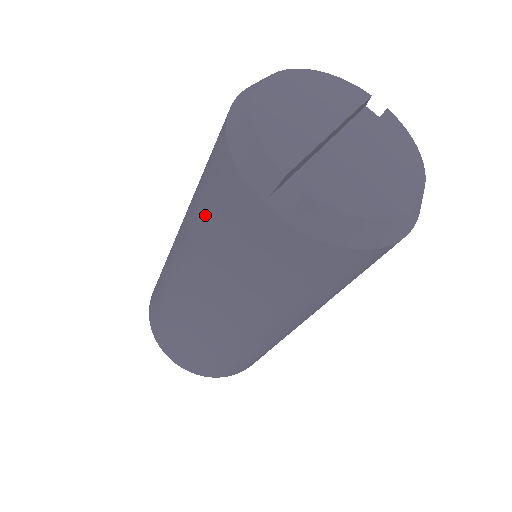
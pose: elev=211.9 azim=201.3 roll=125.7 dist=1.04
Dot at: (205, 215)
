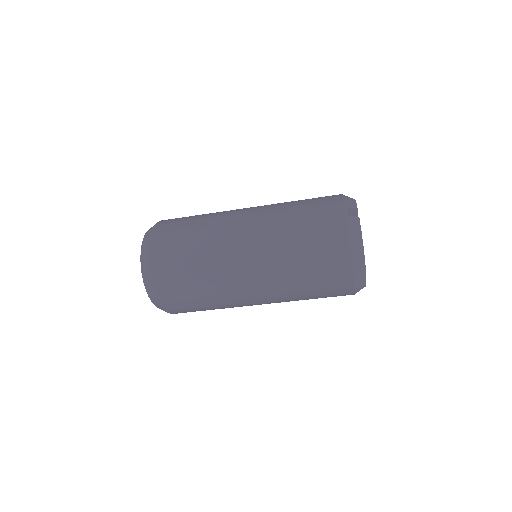
Dot at: (300, 201)
